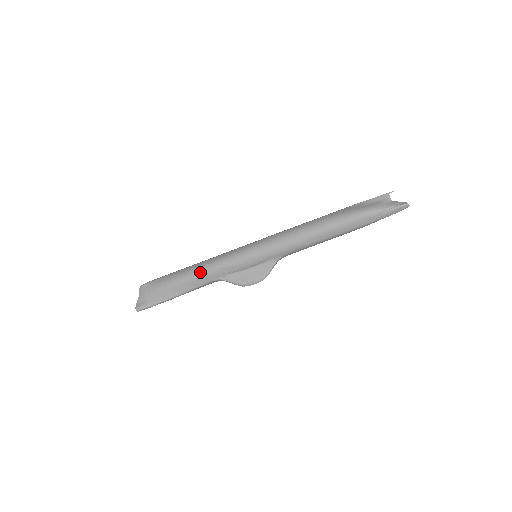
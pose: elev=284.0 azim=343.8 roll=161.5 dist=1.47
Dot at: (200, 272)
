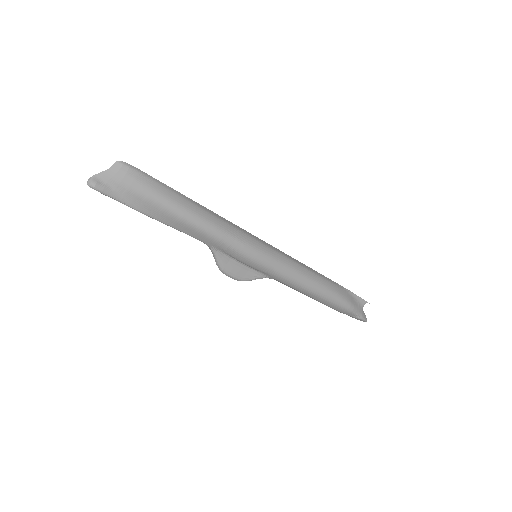
Dot at: (206, 229)
